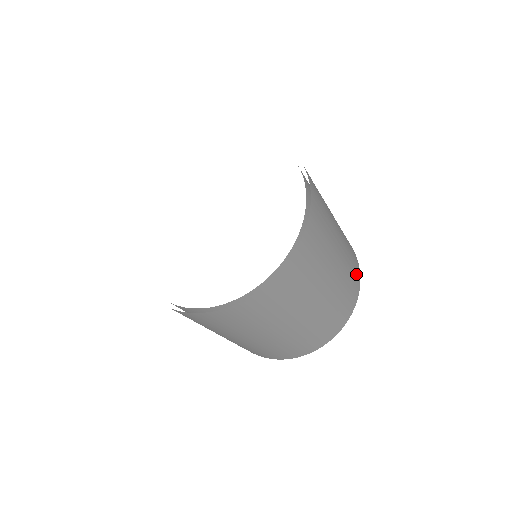
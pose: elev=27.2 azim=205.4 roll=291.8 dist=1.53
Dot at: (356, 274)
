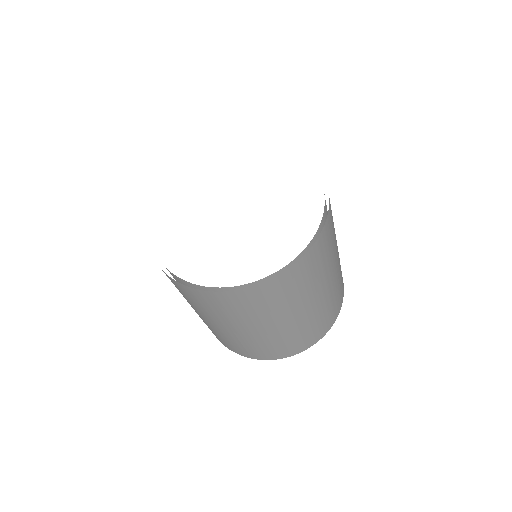
Dot at: occluded
